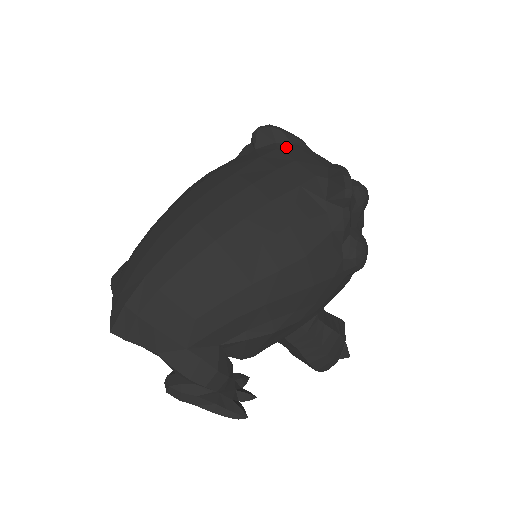
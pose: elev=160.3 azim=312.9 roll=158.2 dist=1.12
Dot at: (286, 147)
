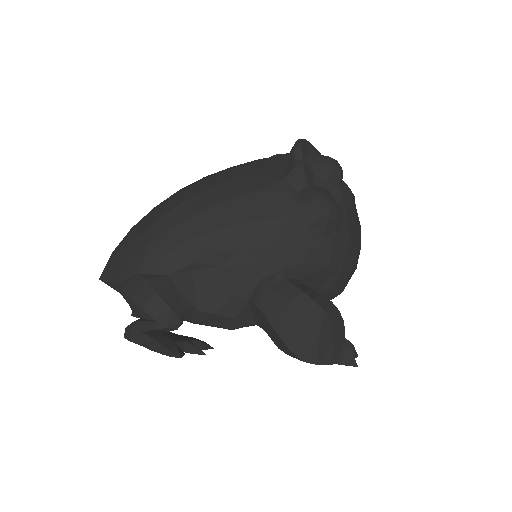
Dot at: occluded
